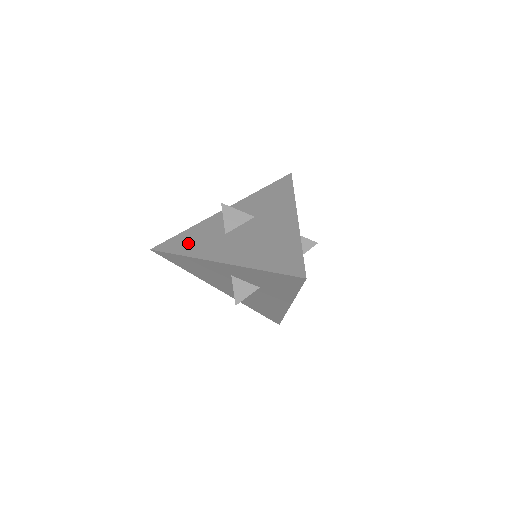
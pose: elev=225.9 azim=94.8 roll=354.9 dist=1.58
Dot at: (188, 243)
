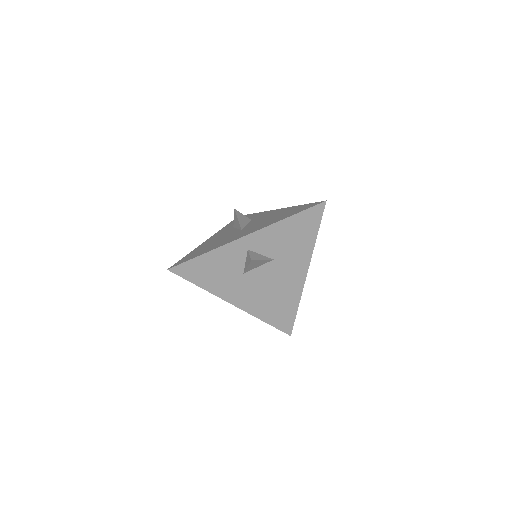
Dot at: (207, 274)
